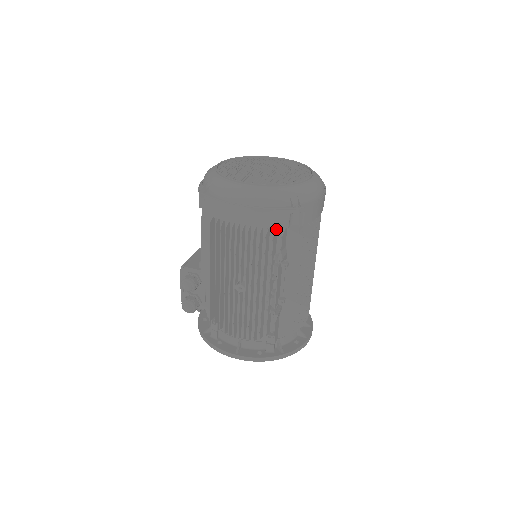
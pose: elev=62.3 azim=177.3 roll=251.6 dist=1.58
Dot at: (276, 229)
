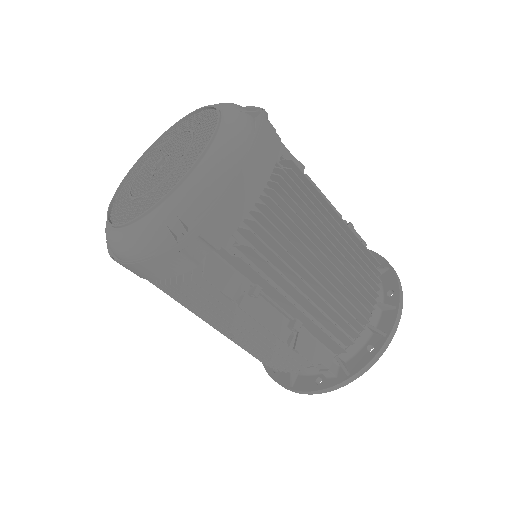
Dot at: occluded
